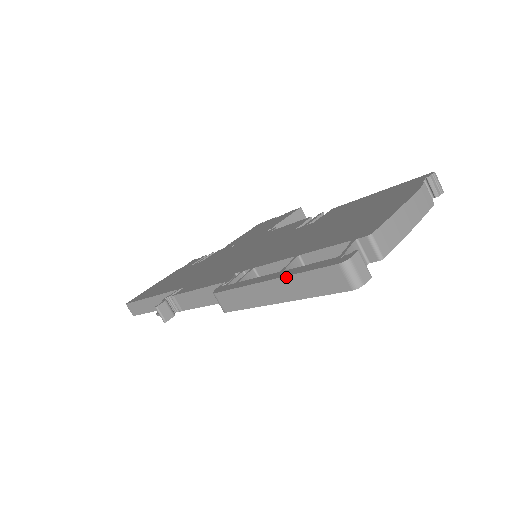
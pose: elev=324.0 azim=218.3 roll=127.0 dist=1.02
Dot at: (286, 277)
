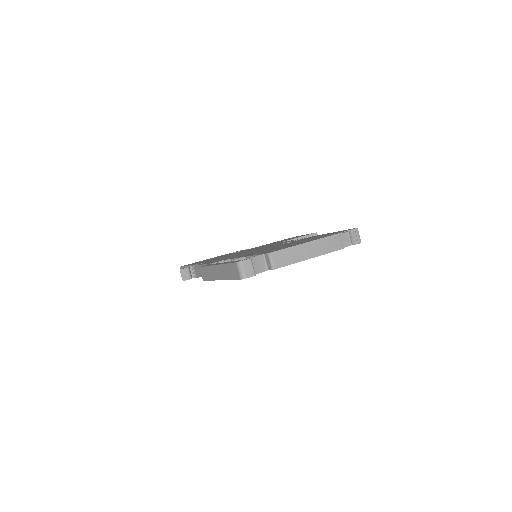
Dot at: (221, 265)
